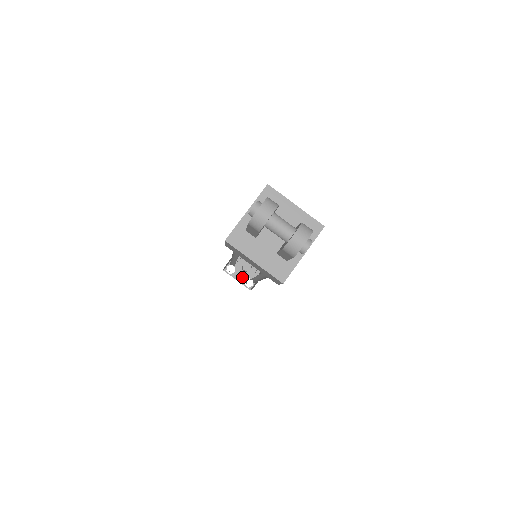
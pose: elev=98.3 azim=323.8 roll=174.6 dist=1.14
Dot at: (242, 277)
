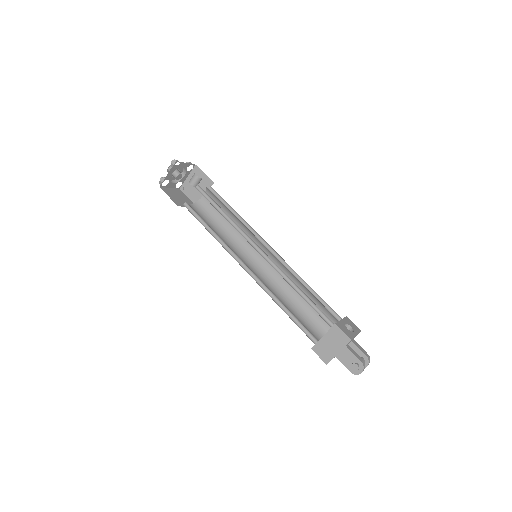
Dot at: (174, 184)
